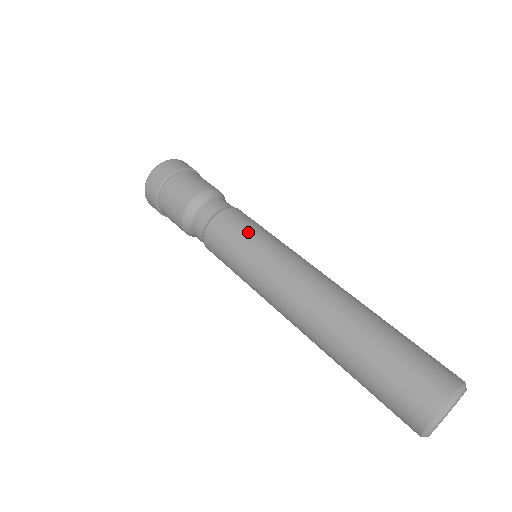
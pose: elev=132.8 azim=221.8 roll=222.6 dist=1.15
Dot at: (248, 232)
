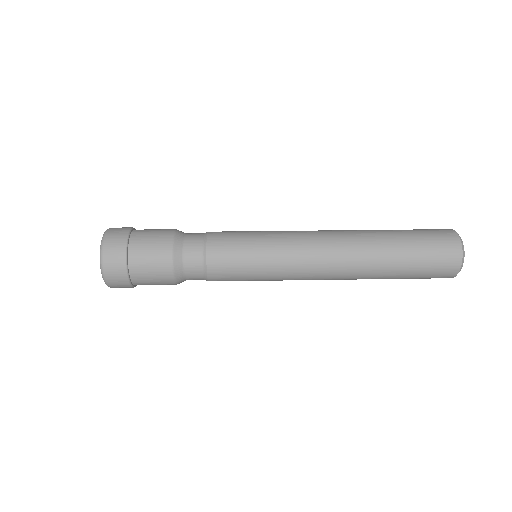
Dot at: occluded
